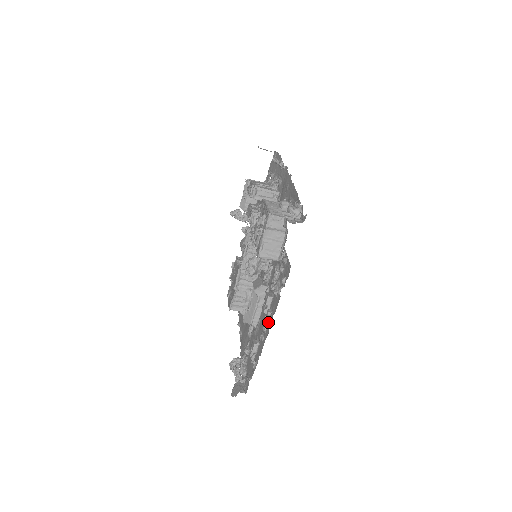
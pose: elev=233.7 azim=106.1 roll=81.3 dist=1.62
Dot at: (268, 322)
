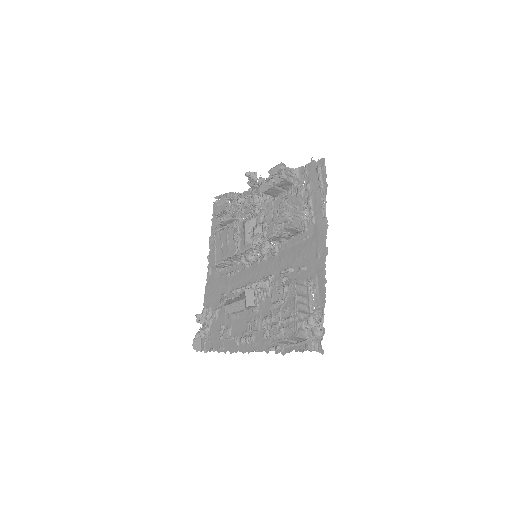
Dot at: (248, 344)
